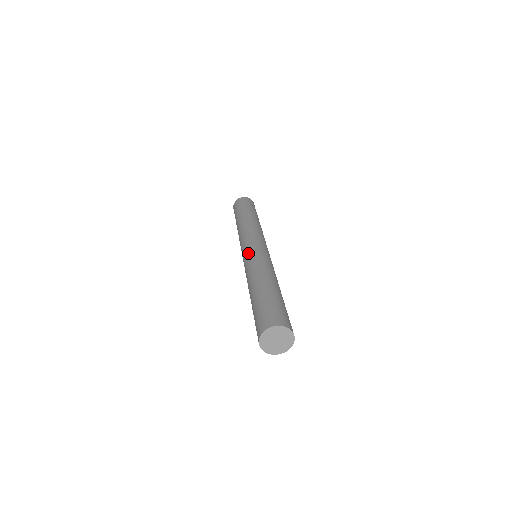
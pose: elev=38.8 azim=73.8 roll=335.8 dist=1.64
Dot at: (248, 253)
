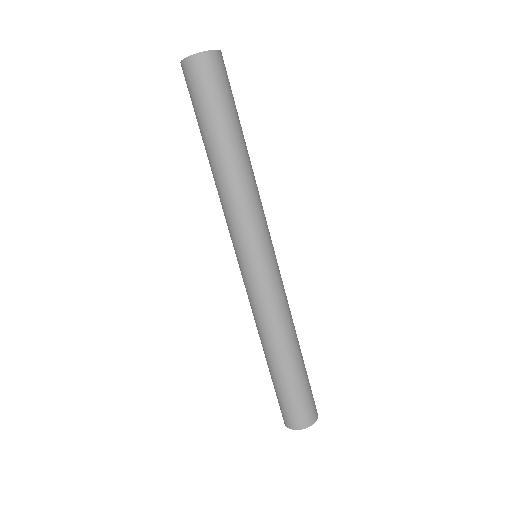
Dot at: occluded
